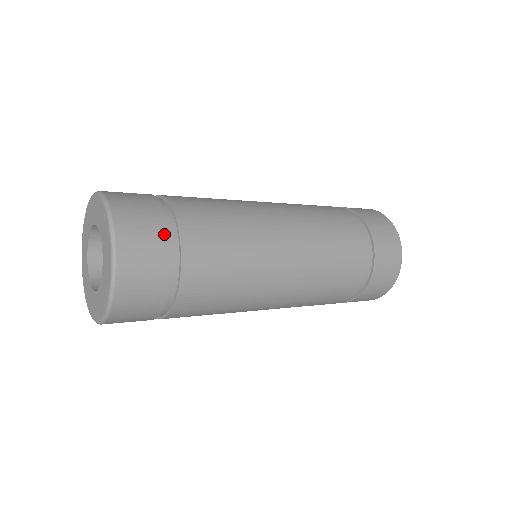
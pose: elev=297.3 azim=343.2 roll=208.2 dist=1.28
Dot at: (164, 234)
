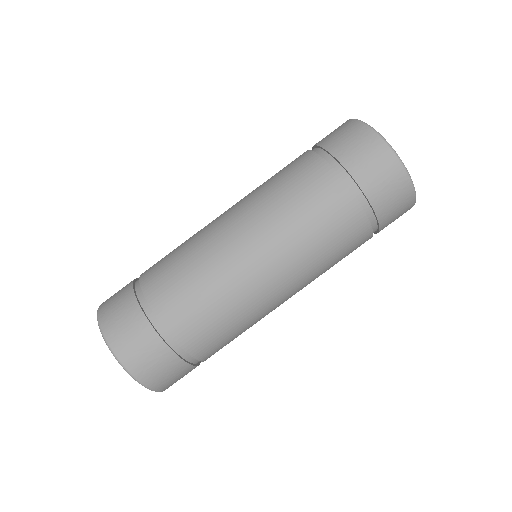
Dot at: (167, 353)
